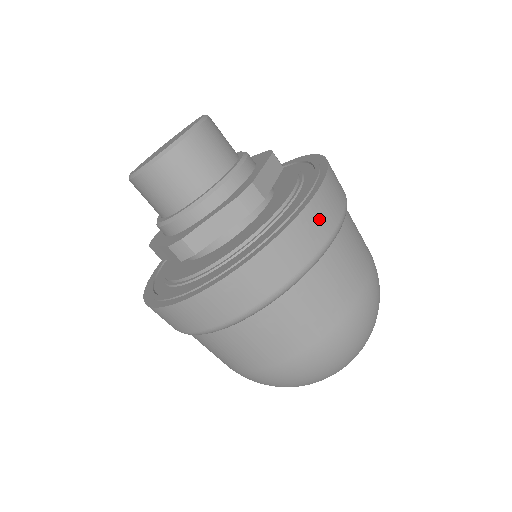
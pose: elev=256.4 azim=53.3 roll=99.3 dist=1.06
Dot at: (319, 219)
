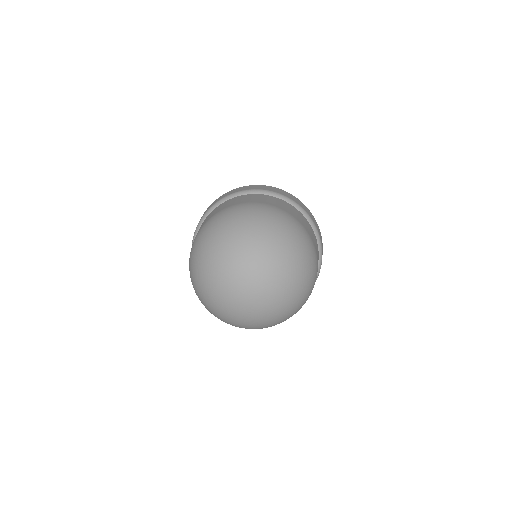
Dot at: (304, 207)
